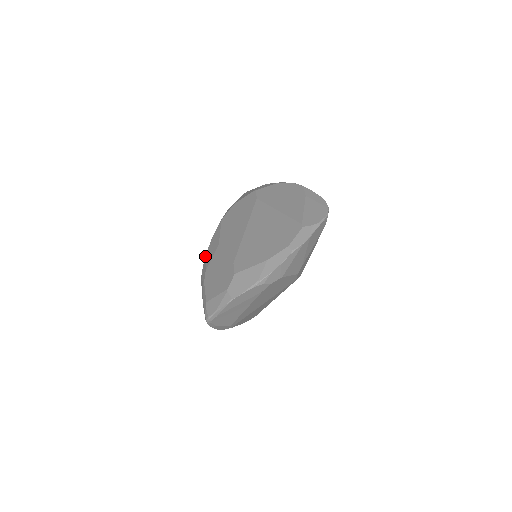
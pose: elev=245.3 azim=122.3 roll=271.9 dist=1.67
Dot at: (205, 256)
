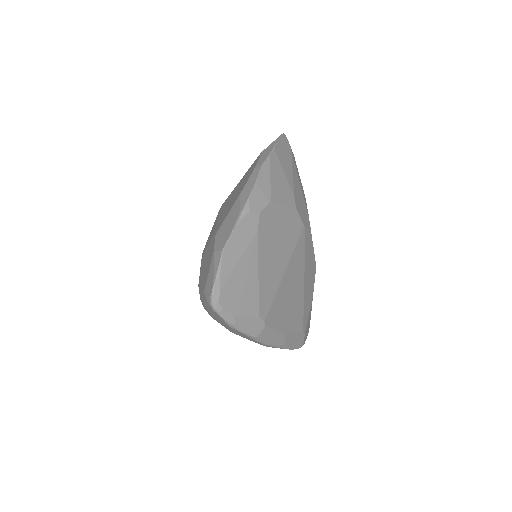
Dot at: occluded
